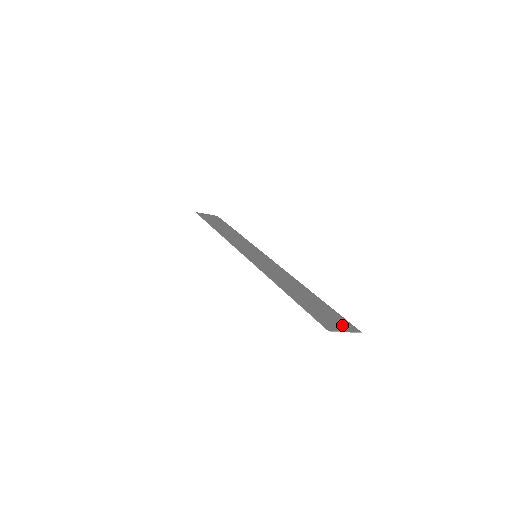
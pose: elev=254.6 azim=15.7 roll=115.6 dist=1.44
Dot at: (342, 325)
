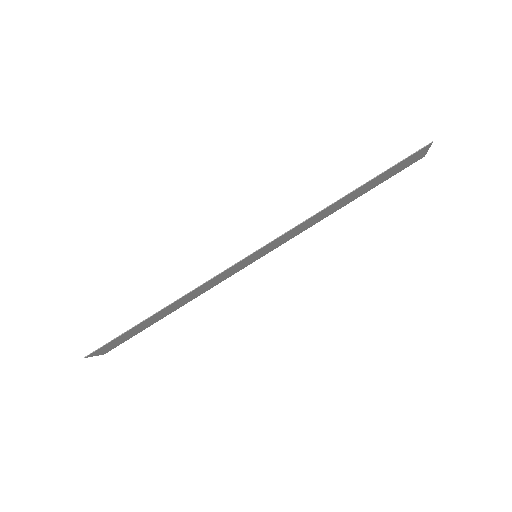
Dot at: (416, 157)
